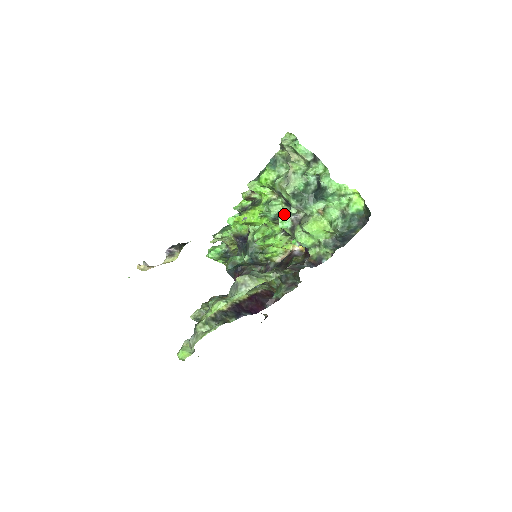
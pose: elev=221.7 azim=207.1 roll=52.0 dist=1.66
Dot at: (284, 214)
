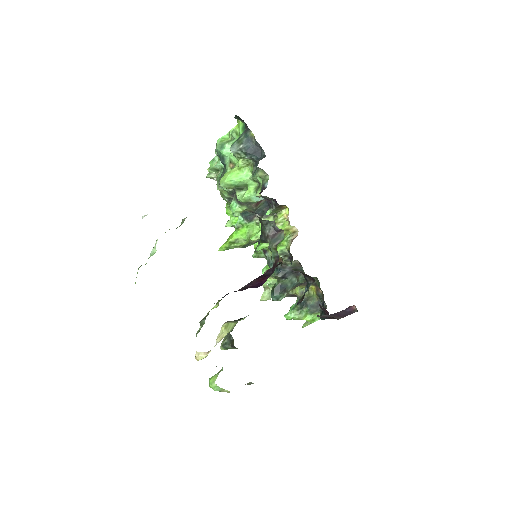
Dot at: occluded
